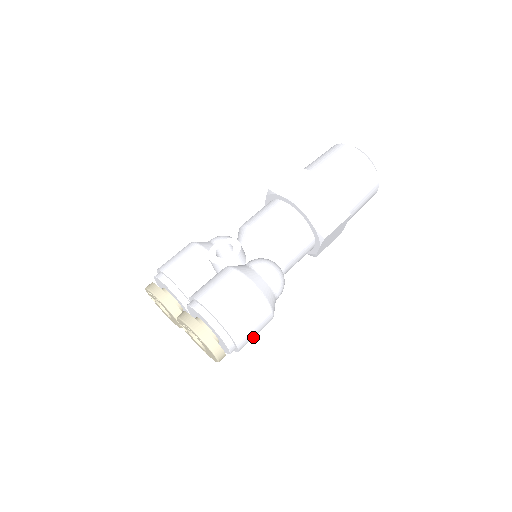
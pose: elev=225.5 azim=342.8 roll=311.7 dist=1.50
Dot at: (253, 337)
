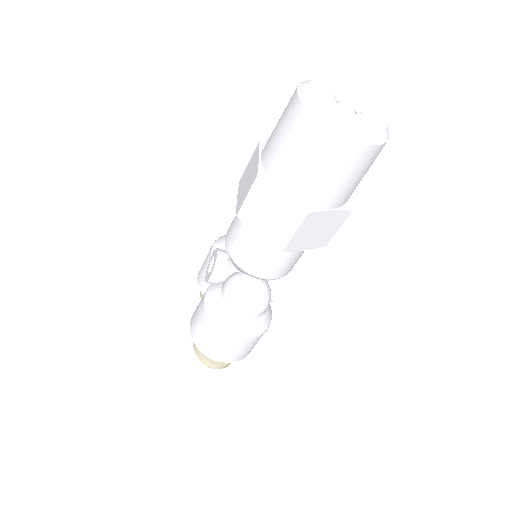
Dot at: (246, 350)
